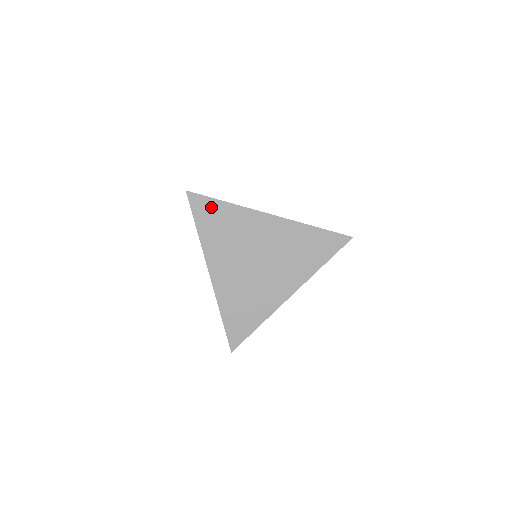
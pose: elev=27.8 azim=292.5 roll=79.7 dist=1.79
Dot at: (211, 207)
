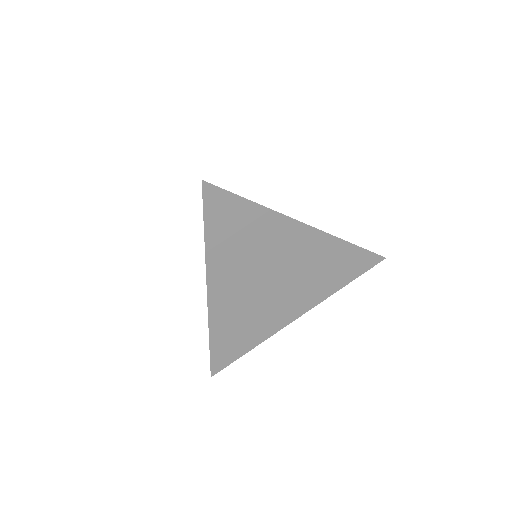
Dot at: (233, 208)
